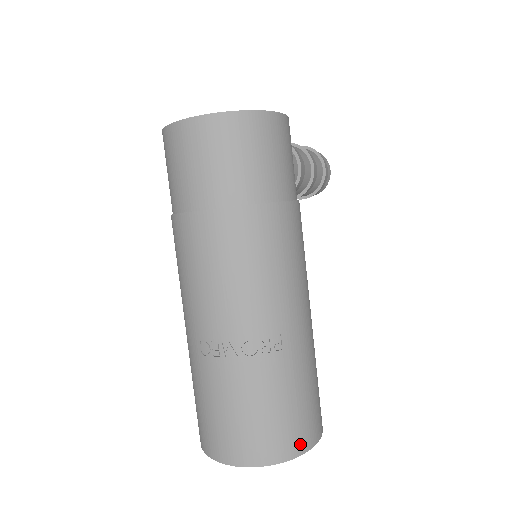
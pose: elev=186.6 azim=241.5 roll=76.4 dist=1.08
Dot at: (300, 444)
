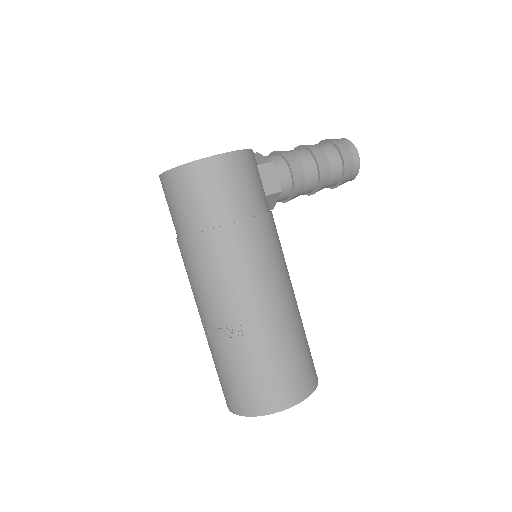
Dot at: (272, 405)
